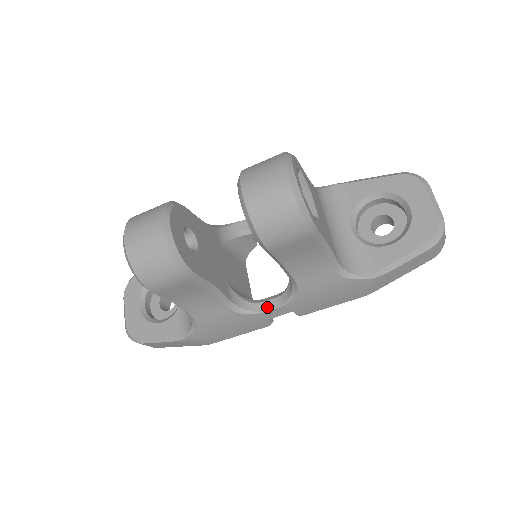
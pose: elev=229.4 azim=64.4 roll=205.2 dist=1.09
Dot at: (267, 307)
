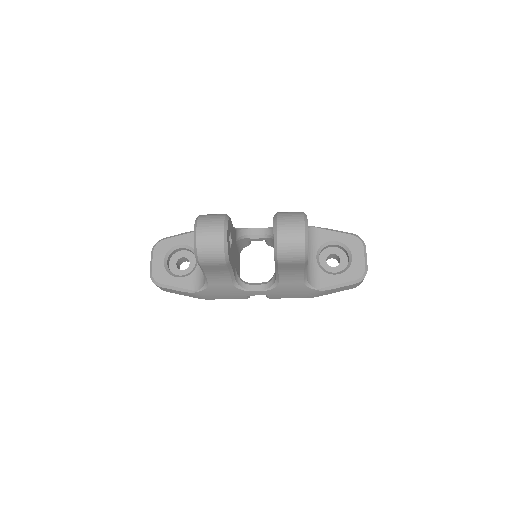
Dot at: (254, 289)
